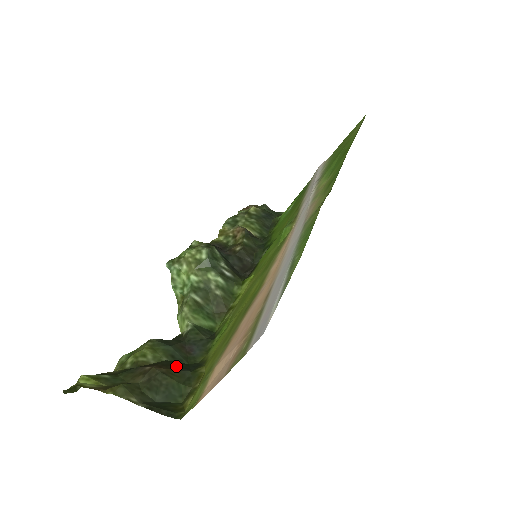
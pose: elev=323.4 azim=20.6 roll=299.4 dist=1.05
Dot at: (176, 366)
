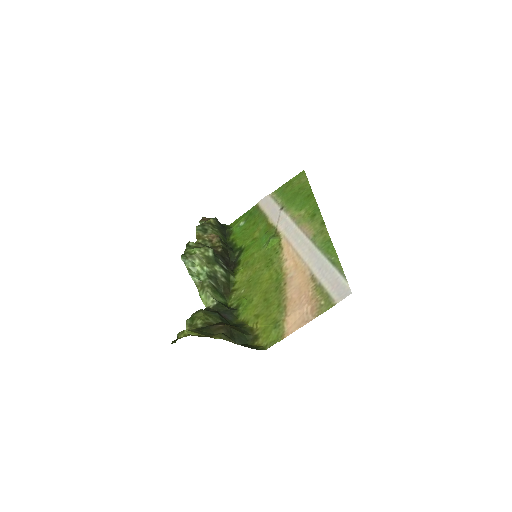
Dot at: (231, 325)
